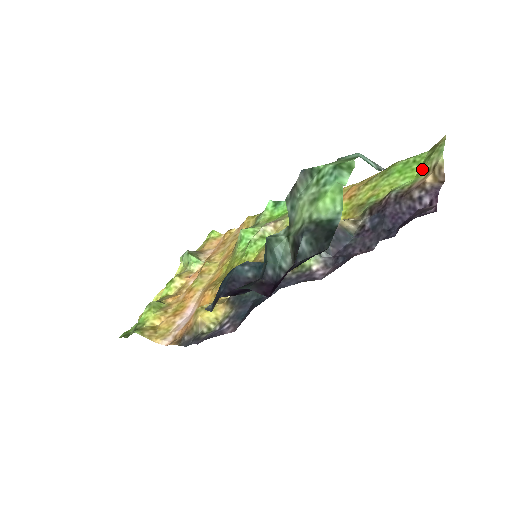
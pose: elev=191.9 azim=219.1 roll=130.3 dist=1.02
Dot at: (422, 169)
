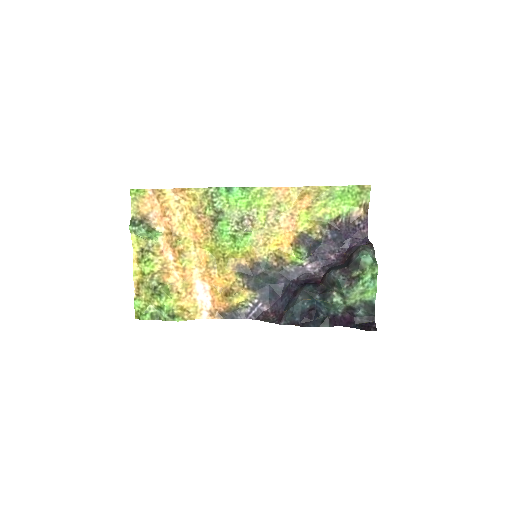
Dot at: (356, 202)
